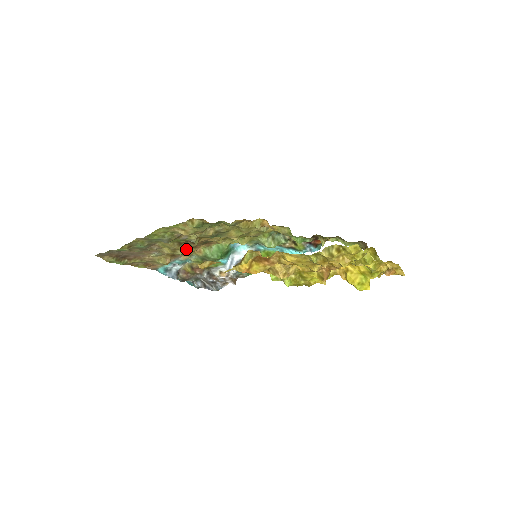
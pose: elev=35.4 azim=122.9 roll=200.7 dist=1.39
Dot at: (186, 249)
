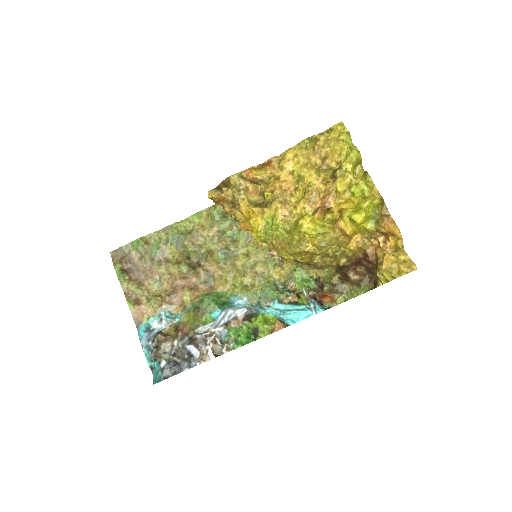
Dot at: (190, 266)
